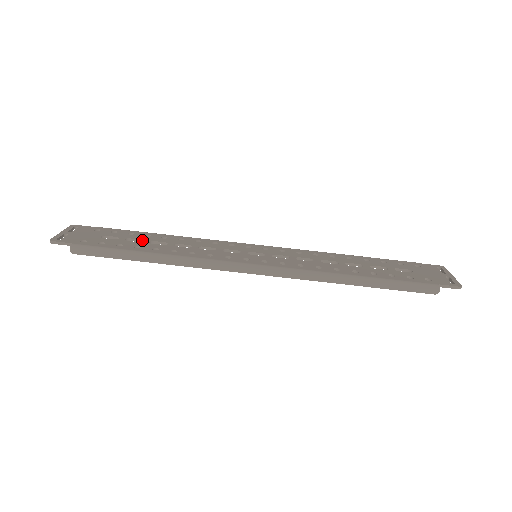
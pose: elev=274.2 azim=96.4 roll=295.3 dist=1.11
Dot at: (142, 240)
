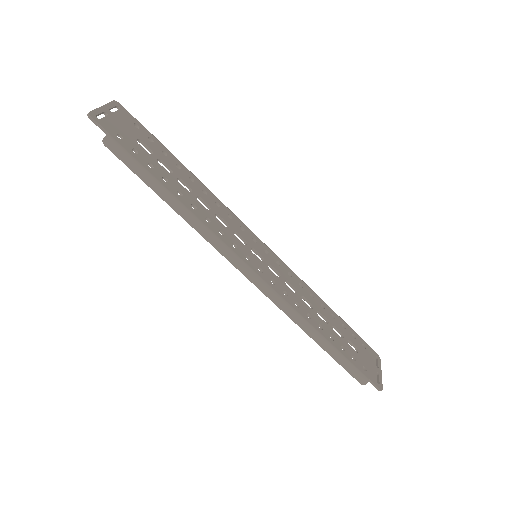
Dot at: (172, 170)
